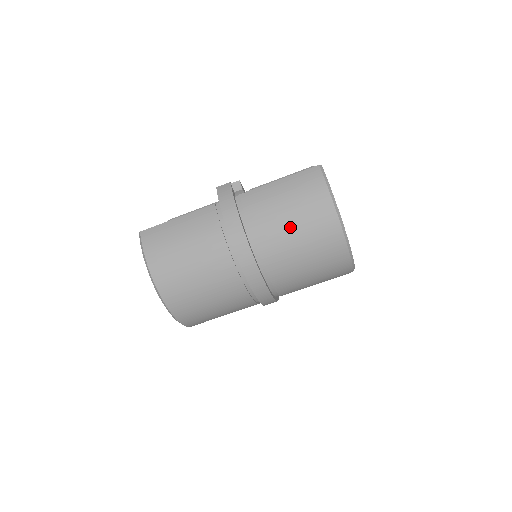
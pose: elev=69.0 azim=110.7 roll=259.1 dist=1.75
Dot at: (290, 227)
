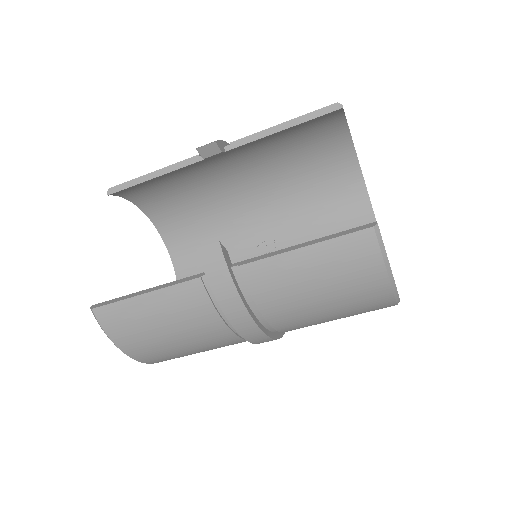
Dot at: (321, 309)
